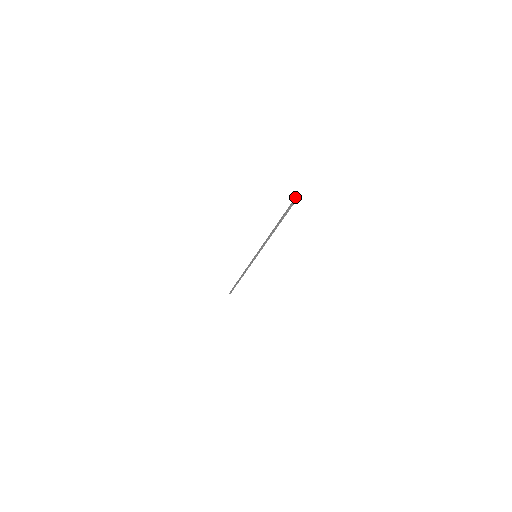
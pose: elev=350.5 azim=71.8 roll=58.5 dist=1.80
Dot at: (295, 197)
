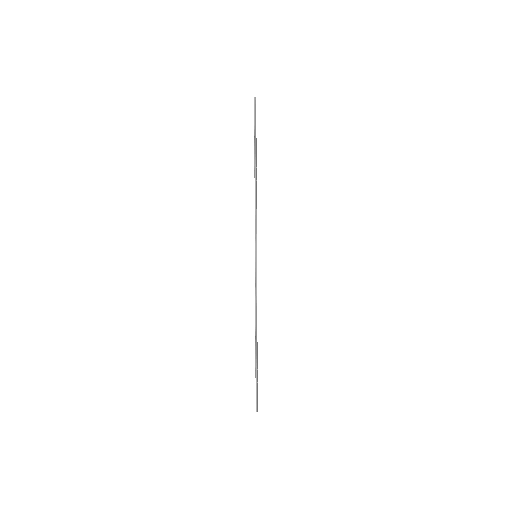
Dot at: (254, 106)
